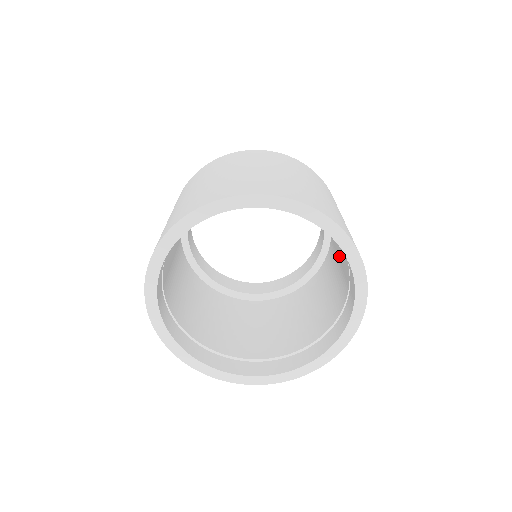
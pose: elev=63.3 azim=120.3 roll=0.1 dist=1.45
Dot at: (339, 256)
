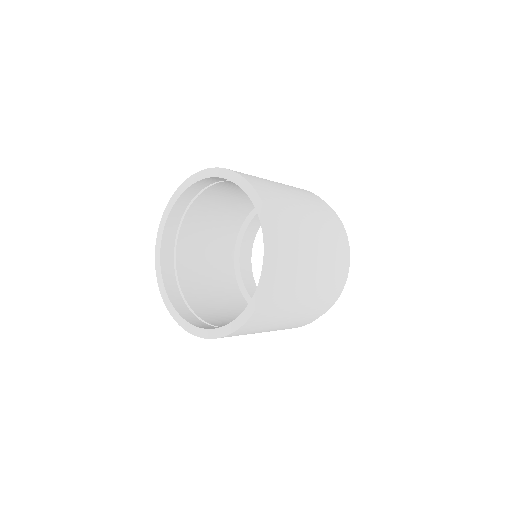
Dot at: occluded
